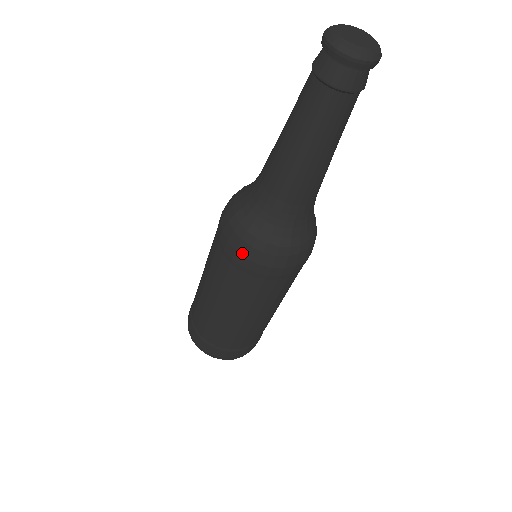
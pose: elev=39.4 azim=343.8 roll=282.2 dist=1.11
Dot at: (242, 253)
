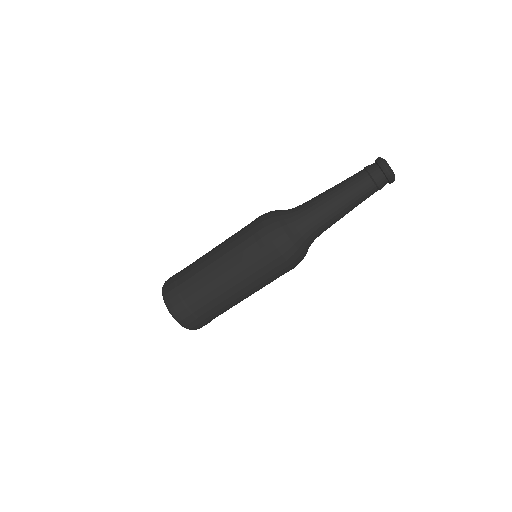
Dot at: (285, 257)
